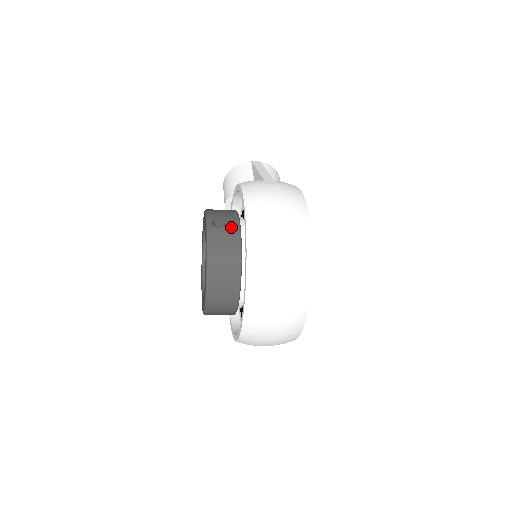
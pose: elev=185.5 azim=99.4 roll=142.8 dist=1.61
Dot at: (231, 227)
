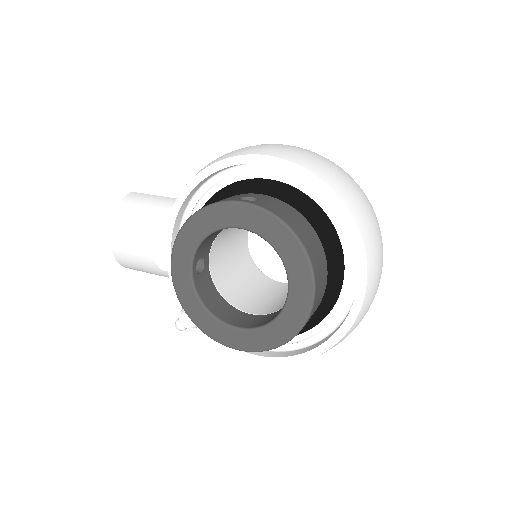
Dot at: (261, 196)
